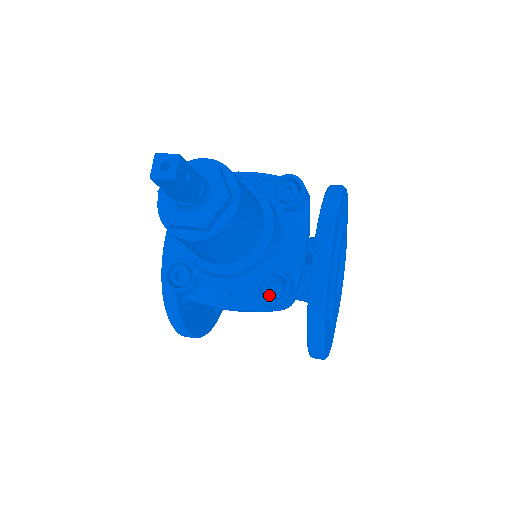
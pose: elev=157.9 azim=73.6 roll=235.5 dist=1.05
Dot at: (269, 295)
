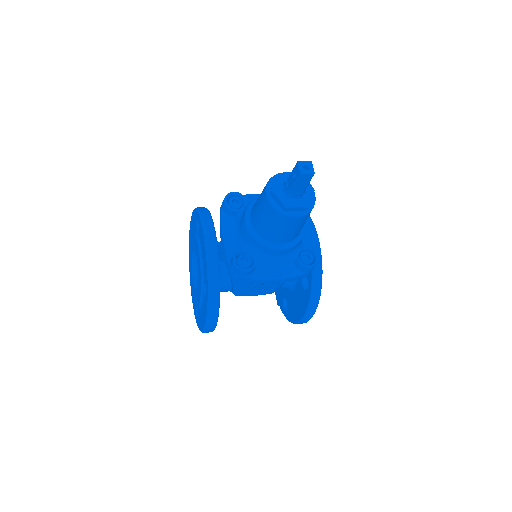
Dot at: (307, 262)
